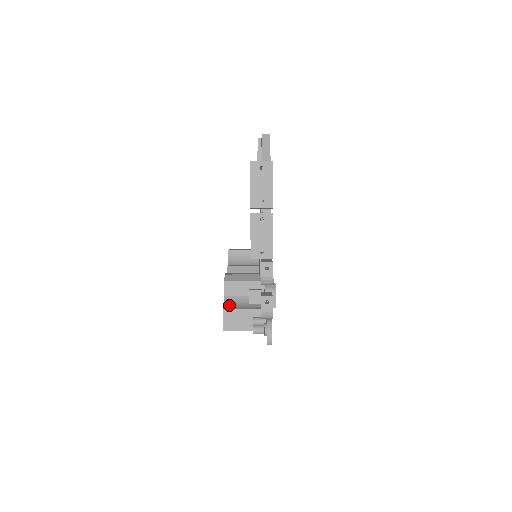
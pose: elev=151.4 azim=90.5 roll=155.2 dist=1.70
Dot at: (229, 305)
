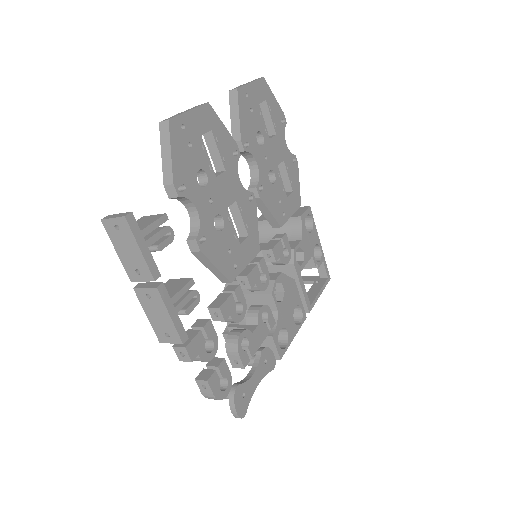
Dot at: occluded
